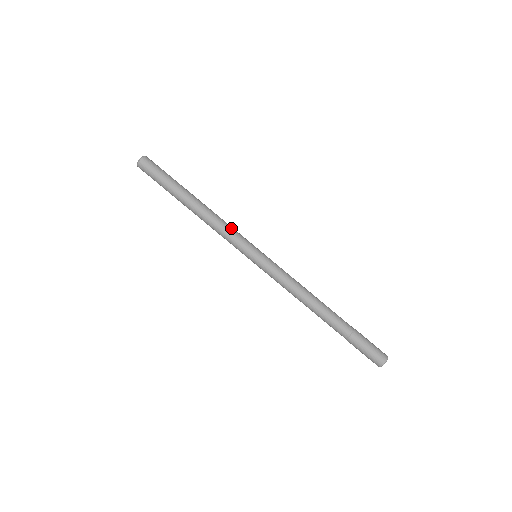
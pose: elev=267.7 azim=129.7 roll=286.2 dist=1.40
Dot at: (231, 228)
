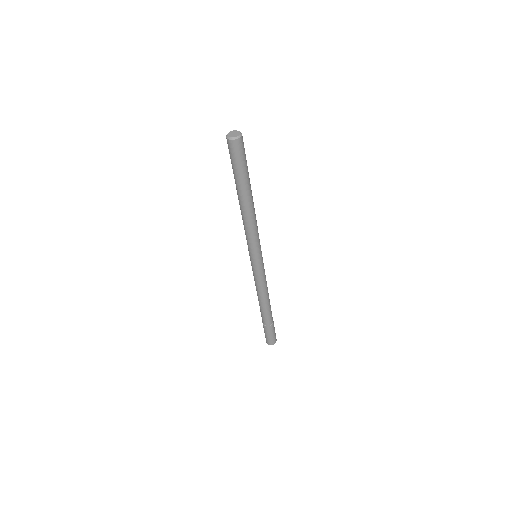
Dot at: occluded
